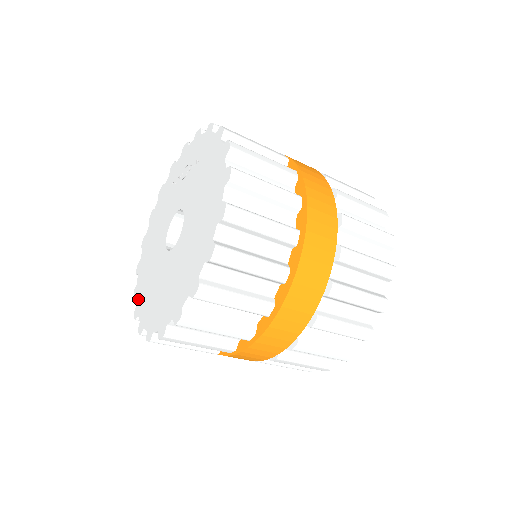
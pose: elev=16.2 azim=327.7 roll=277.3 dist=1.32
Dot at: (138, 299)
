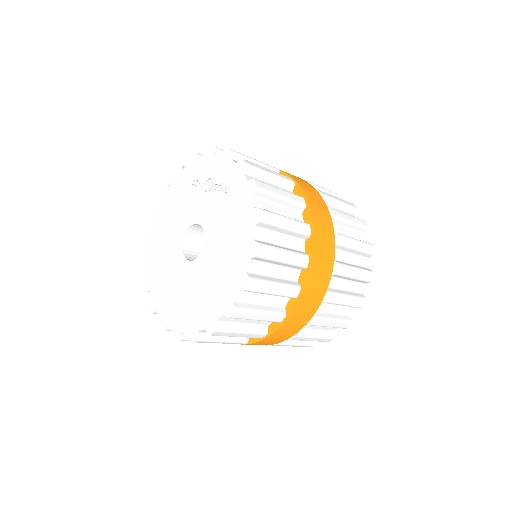
Dot at: (150, 274)
